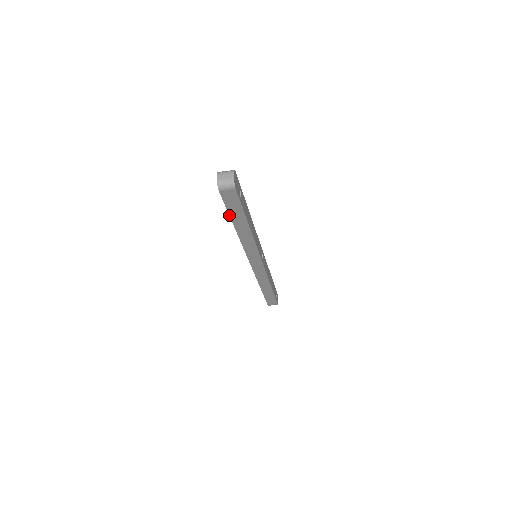
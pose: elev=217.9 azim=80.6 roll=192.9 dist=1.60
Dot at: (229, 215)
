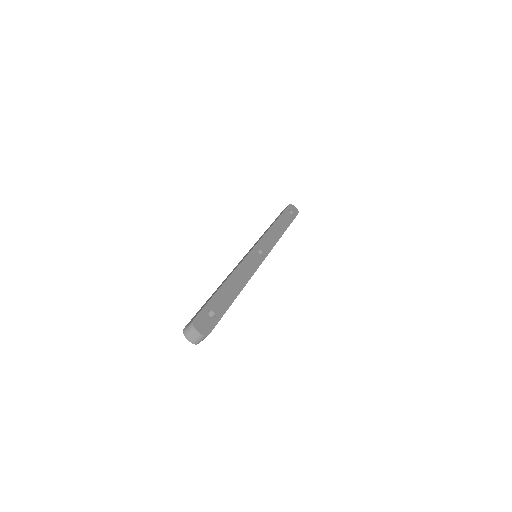
Dot at: occluded
